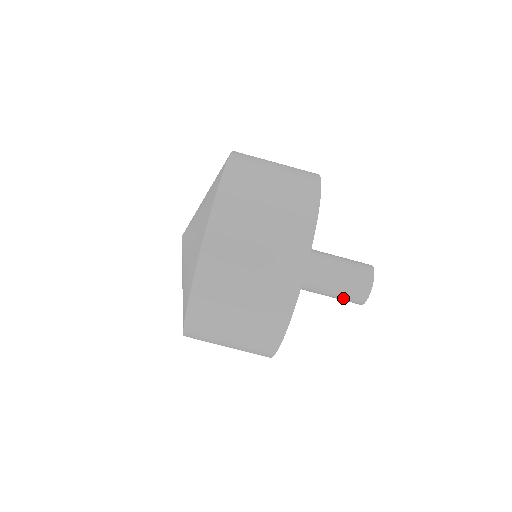
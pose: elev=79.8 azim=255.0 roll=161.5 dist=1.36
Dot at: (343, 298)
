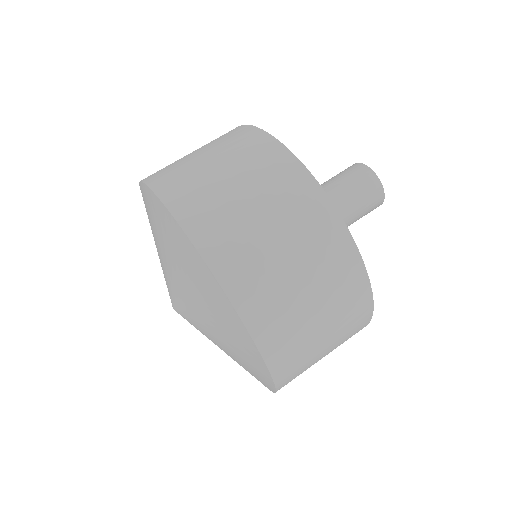
Dot at: (364, 213)
